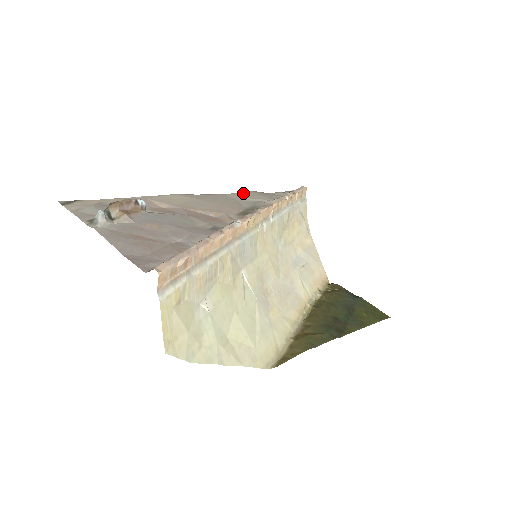
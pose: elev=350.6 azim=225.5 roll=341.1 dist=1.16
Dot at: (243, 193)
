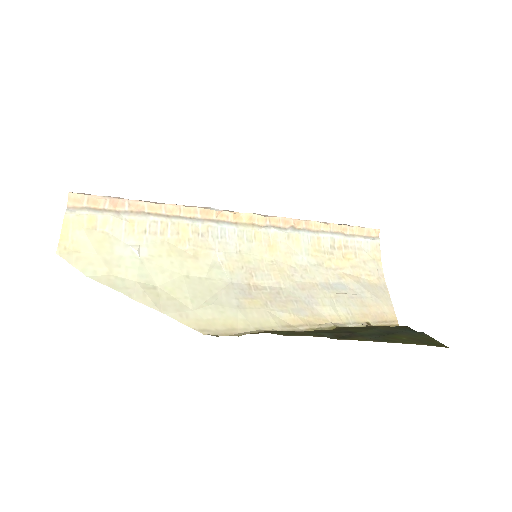
Dot at: occluded
